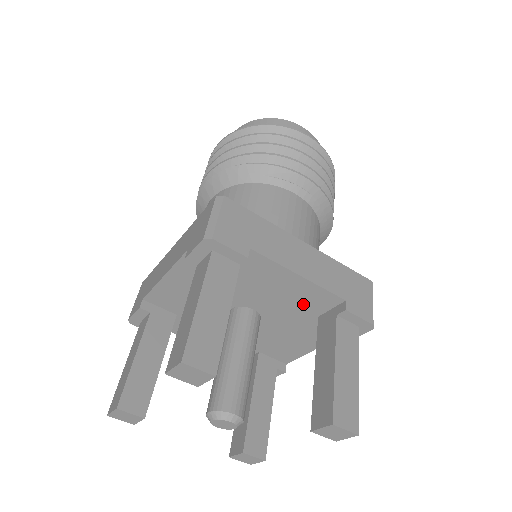
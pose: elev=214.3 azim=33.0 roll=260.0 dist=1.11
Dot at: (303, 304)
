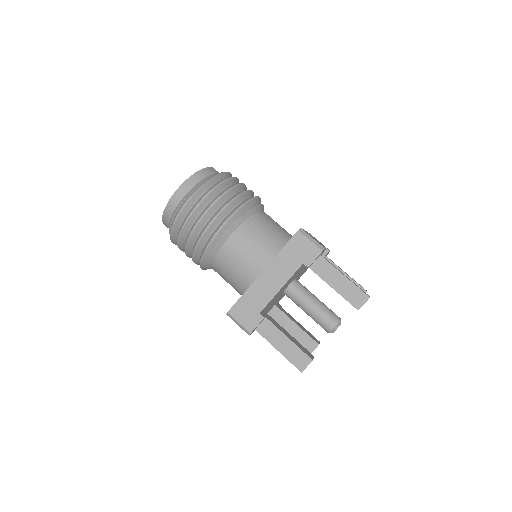
Dot at: occluded
